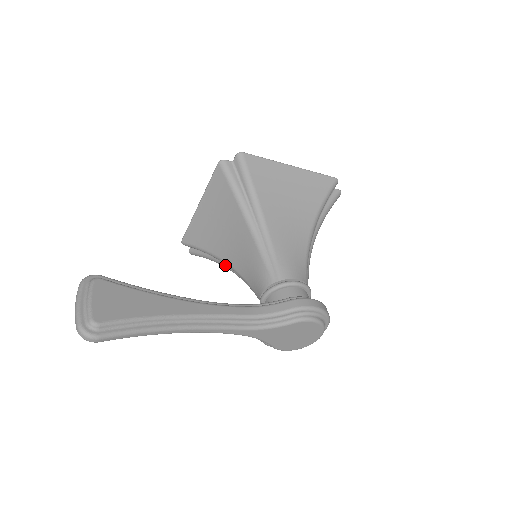
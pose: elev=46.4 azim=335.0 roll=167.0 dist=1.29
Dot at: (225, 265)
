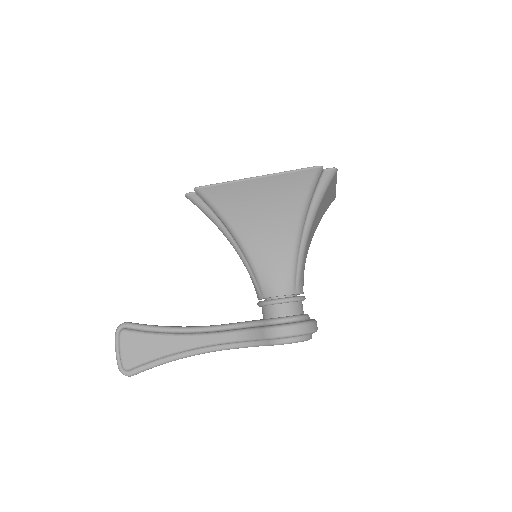
Dot at: occluded
